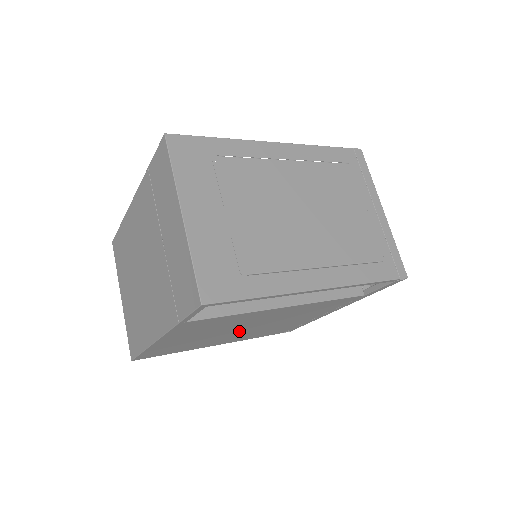
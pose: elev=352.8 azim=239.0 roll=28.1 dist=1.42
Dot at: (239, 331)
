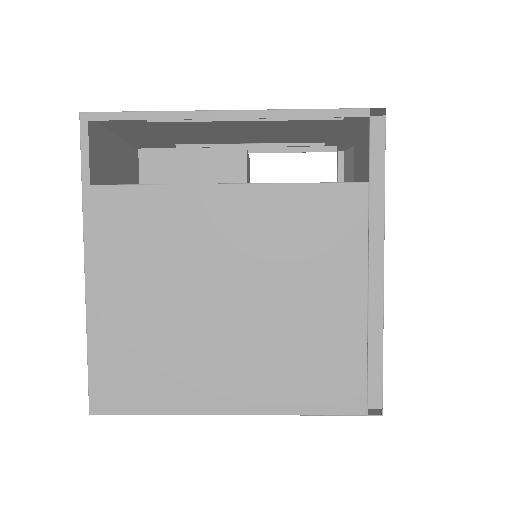
Dot at: (223, 313)
